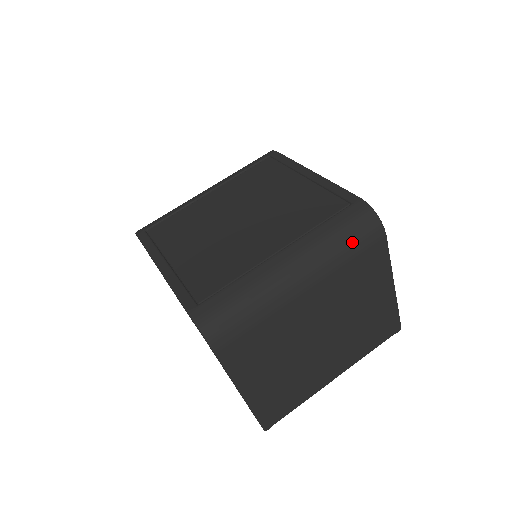
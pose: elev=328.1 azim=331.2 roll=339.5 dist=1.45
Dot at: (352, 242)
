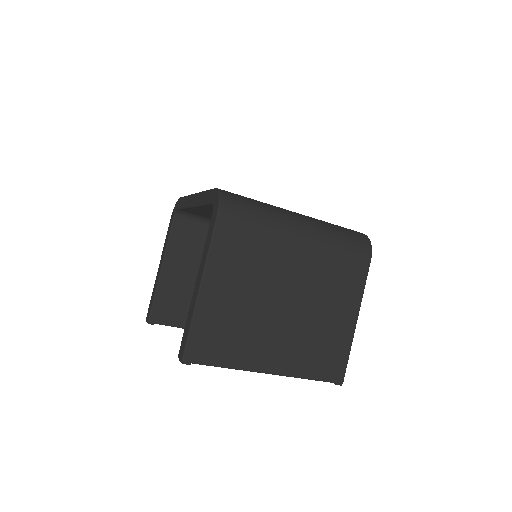
Dot at: (347, 240)
